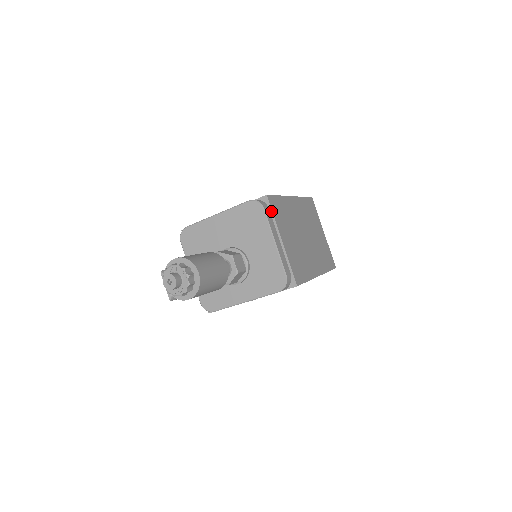
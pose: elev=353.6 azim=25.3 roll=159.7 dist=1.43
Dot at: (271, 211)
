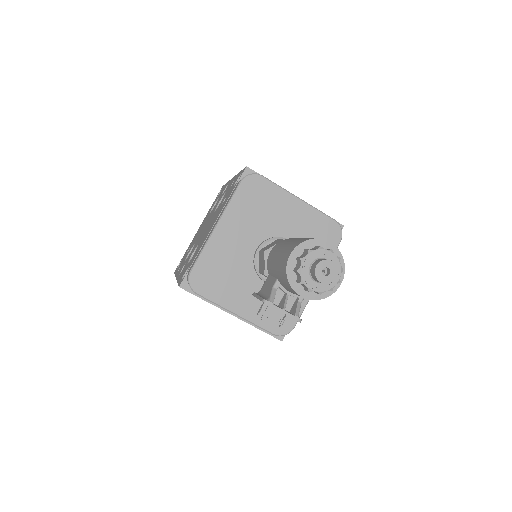
Dot at: occluded
